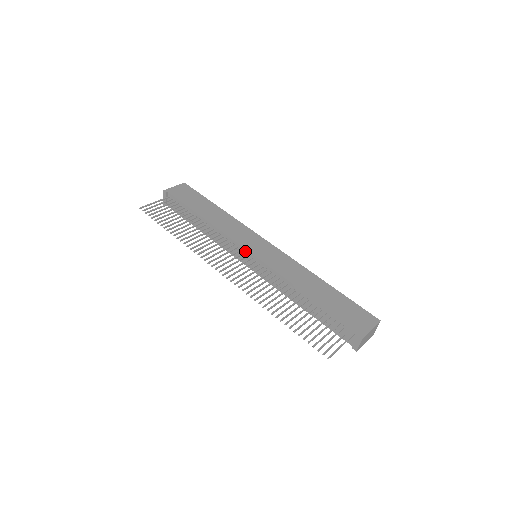
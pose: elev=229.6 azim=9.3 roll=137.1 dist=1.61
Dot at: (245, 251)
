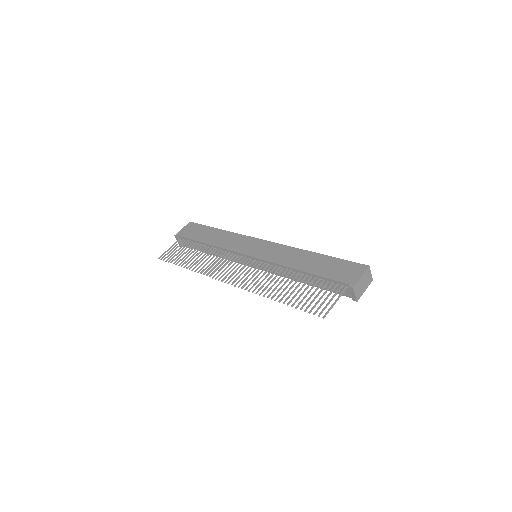
Dot at: (244, 256)
